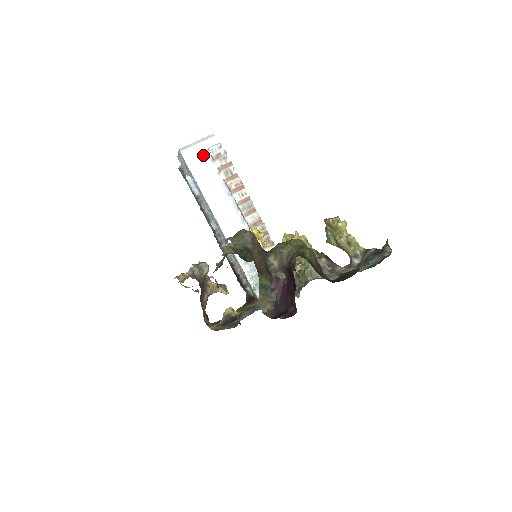
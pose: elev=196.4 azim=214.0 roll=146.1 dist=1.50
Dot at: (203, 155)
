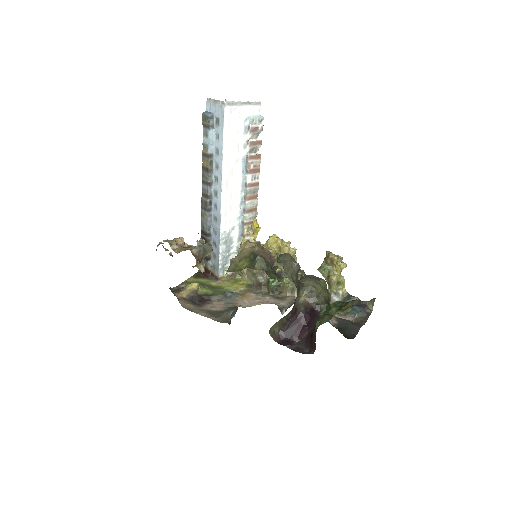
Dot at: (242, 120)
